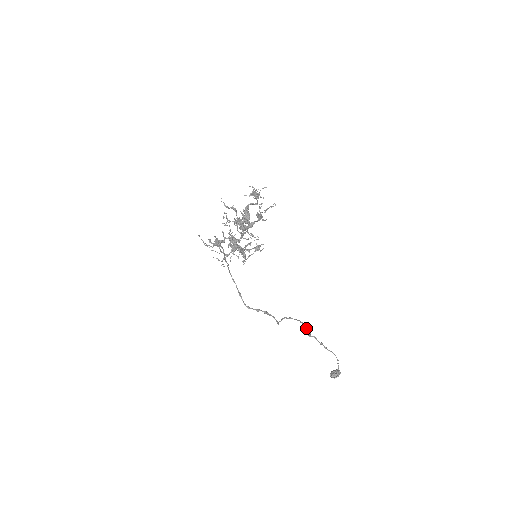
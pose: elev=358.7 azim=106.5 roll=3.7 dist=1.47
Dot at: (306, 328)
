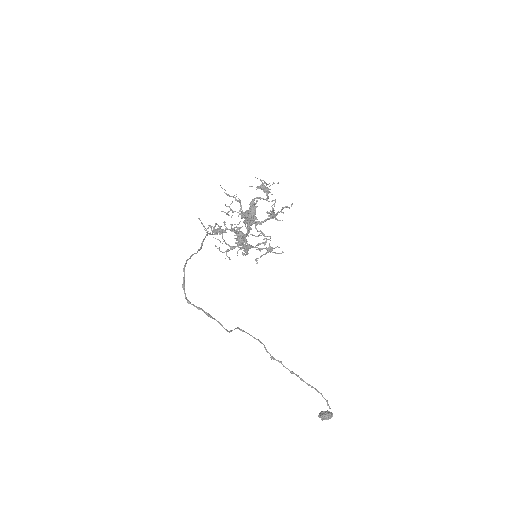
Dot at: occluded
